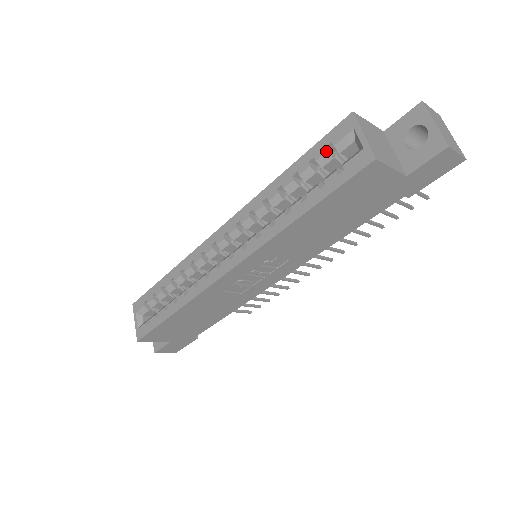
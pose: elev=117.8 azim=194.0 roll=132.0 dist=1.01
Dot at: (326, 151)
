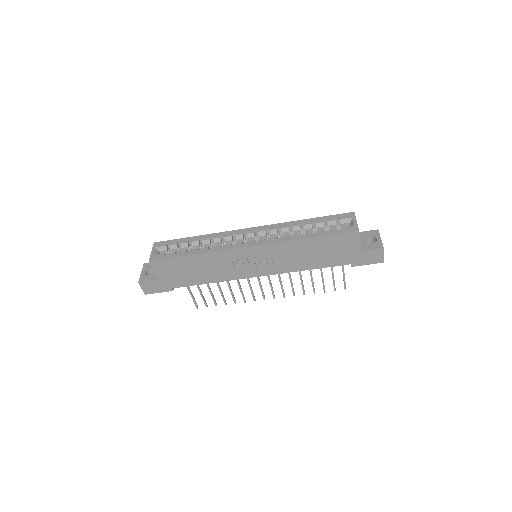
Dot at: (335, 220)
